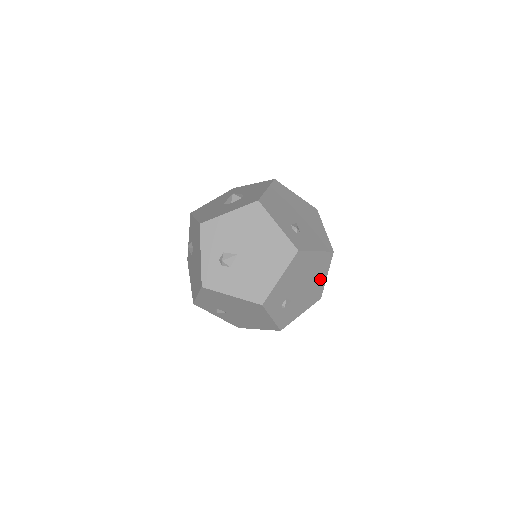
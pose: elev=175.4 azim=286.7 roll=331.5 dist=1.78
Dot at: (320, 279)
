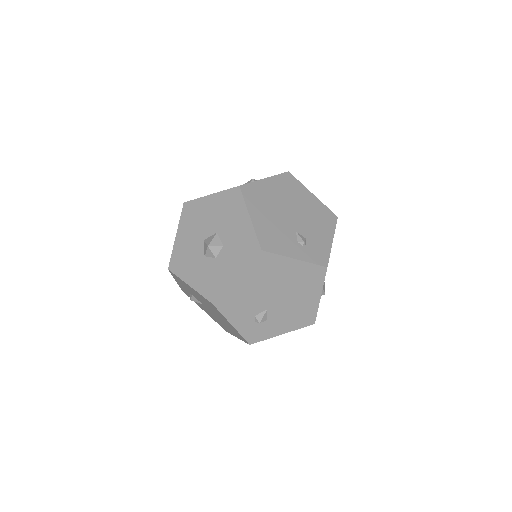
Dot at: occluded
